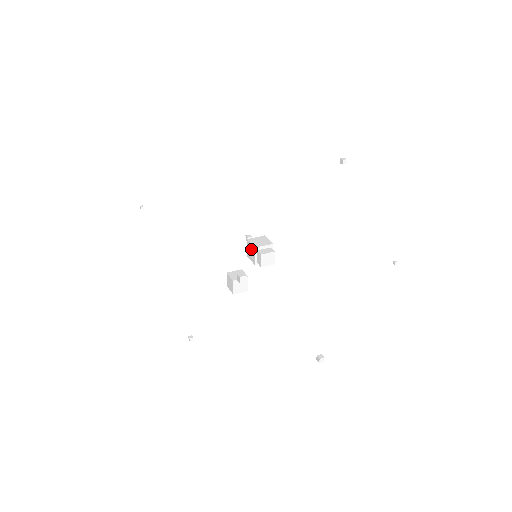
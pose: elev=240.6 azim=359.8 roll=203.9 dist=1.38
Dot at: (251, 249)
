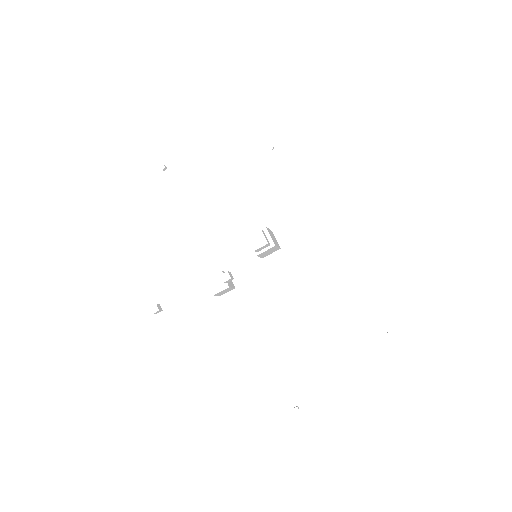
Dot at: occluded
